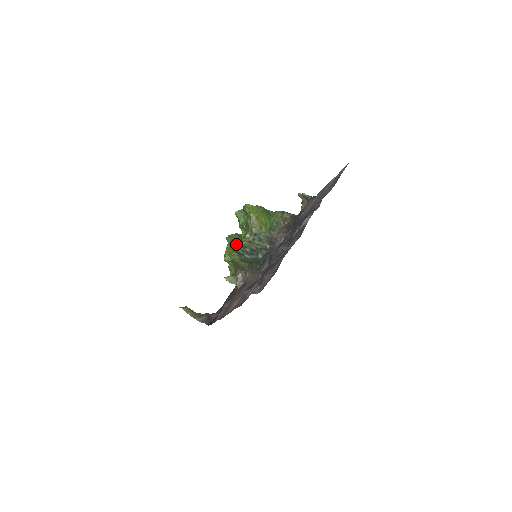
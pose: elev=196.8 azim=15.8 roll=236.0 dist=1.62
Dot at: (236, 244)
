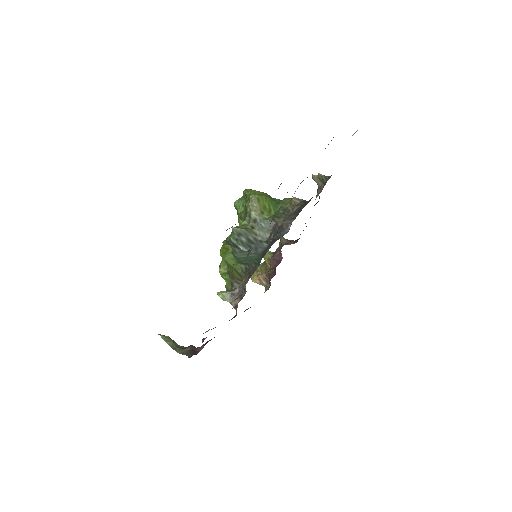
Dot at: occluded
